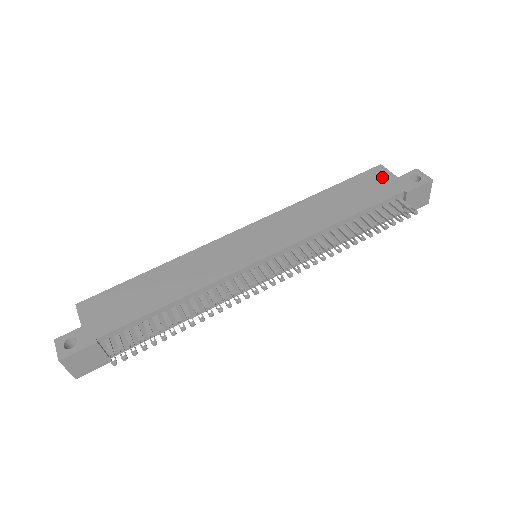
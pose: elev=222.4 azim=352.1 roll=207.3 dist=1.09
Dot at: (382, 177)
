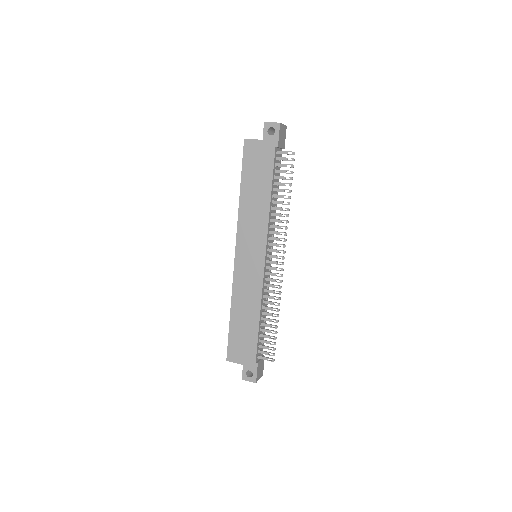
Dot at: (255, 149)
